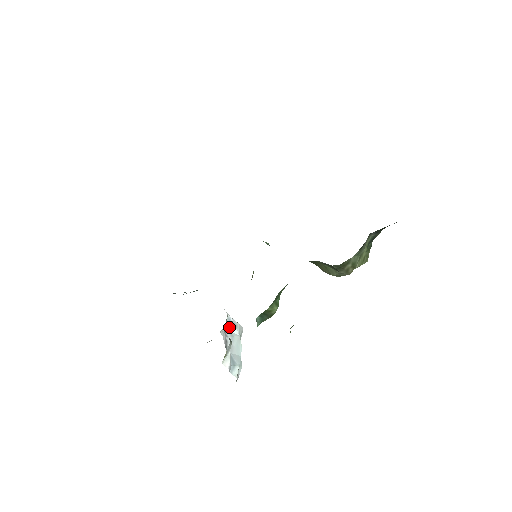
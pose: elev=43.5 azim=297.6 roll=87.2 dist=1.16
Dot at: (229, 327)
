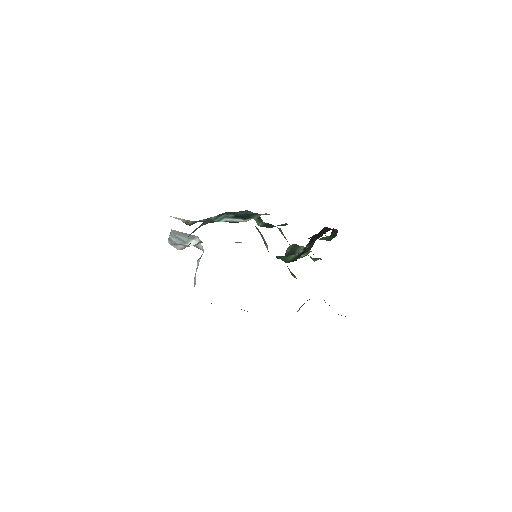
Dot at: (199, 258)
